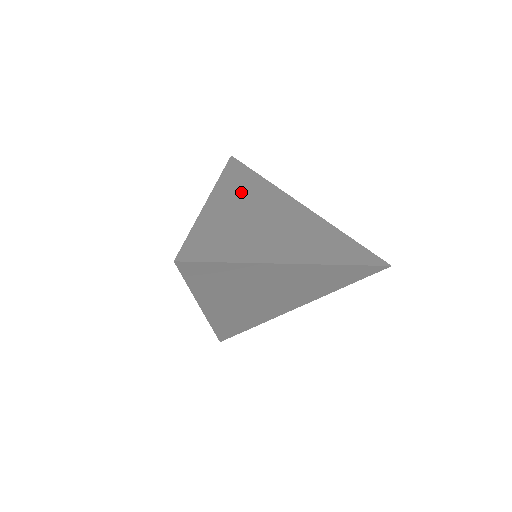
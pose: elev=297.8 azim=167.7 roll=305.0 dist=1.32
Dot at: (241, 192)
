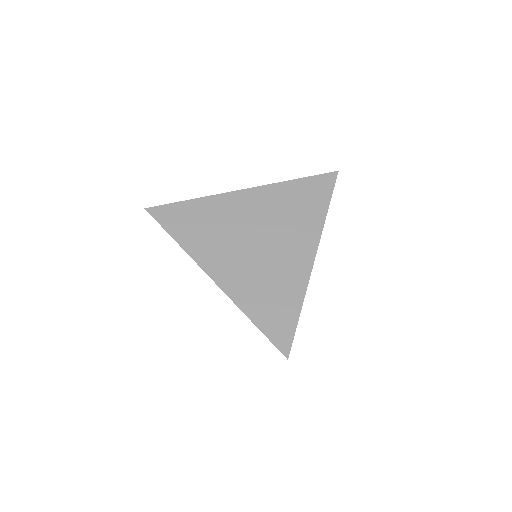
Dot at: (210, 241)
